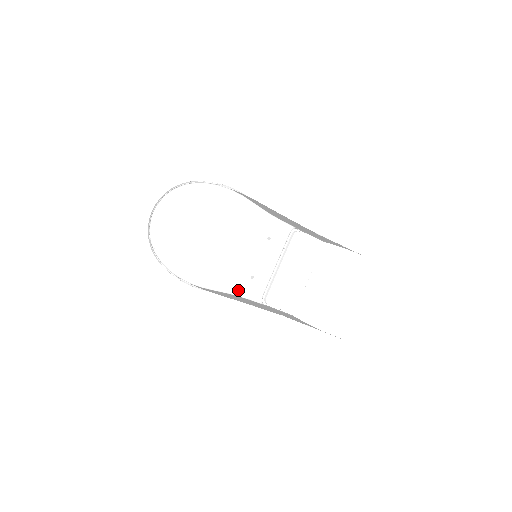
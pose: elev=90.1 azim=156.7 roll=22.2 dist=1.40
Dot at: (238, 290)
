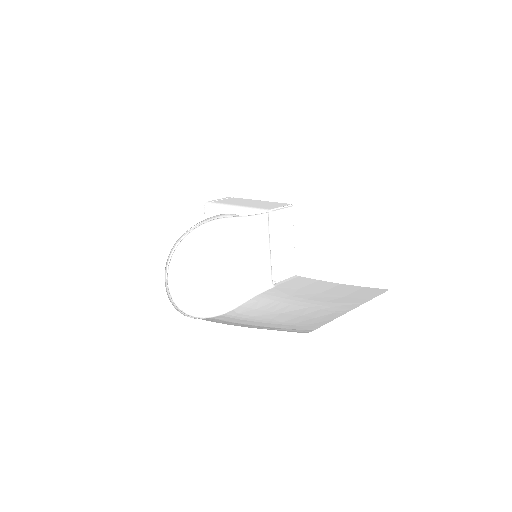
Dot at: (255, 290)
